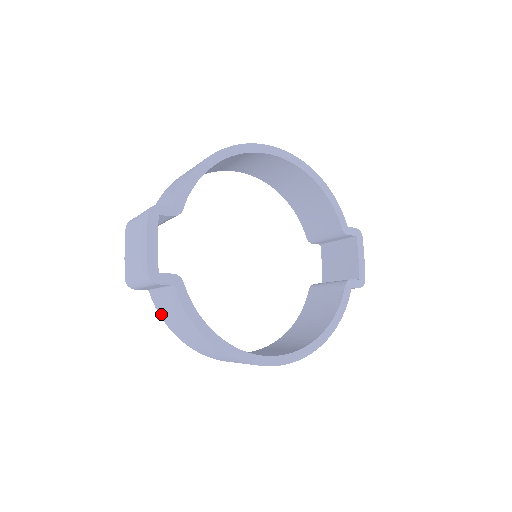
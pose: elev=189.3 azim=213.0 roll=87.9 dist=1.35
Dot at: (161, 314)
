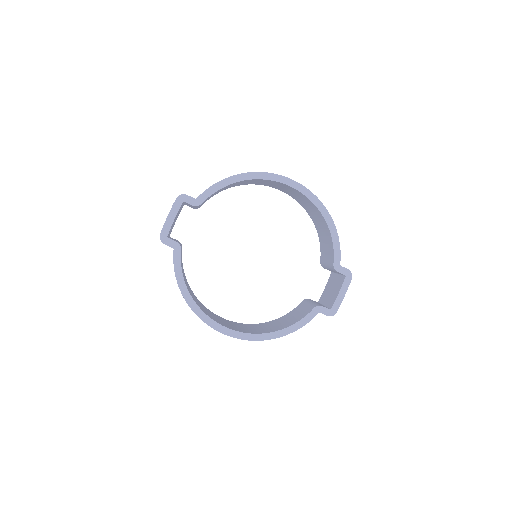
Dot at: occluded
